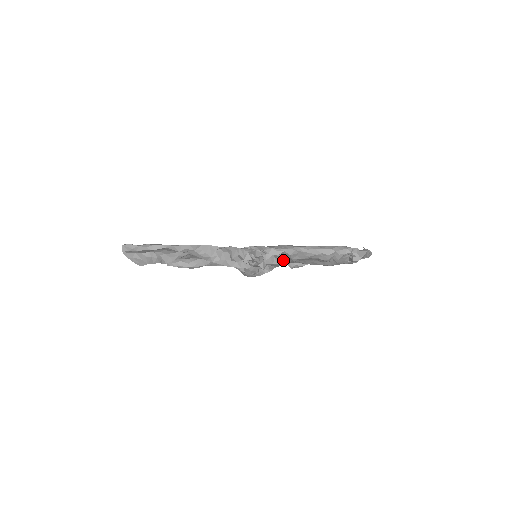
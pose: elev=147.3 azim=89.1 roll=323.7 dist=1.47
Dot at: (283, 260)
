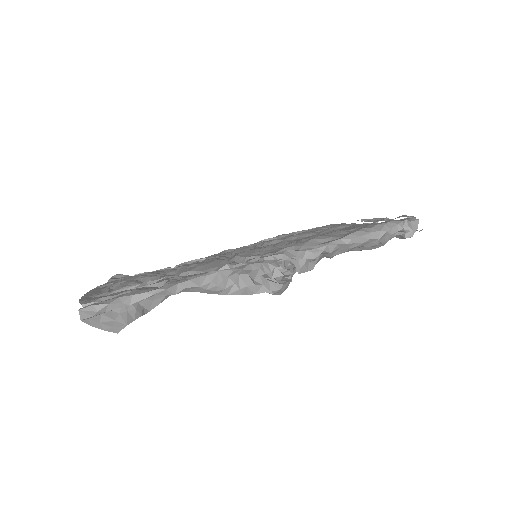
Dot at: occluded
